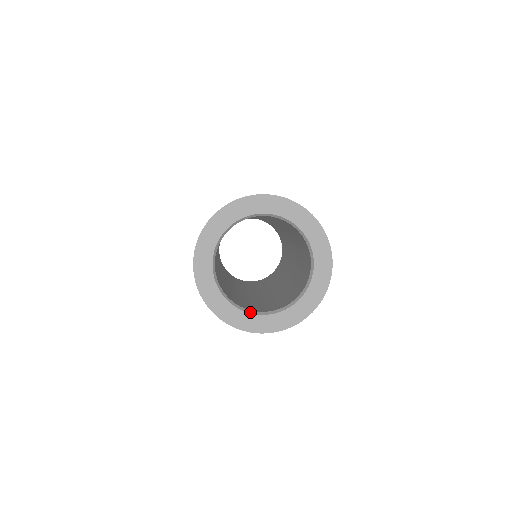
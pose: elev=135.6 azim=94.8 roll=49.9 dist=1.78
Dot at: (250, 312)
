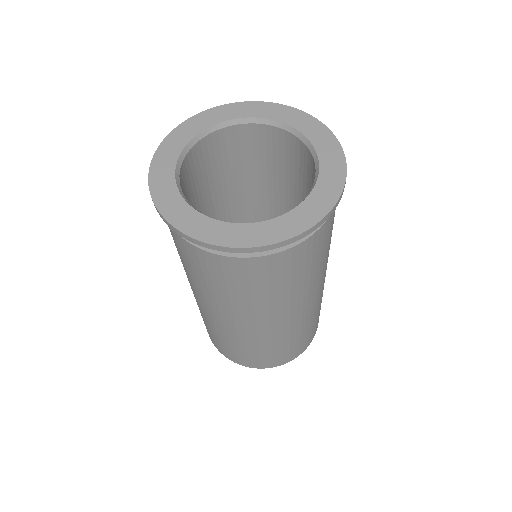
Dot at: (217, 220)
